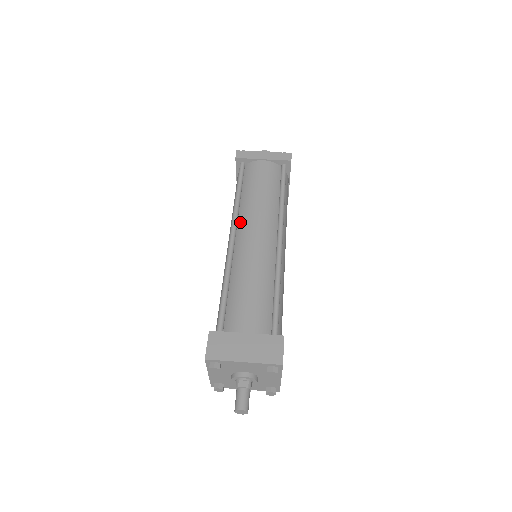
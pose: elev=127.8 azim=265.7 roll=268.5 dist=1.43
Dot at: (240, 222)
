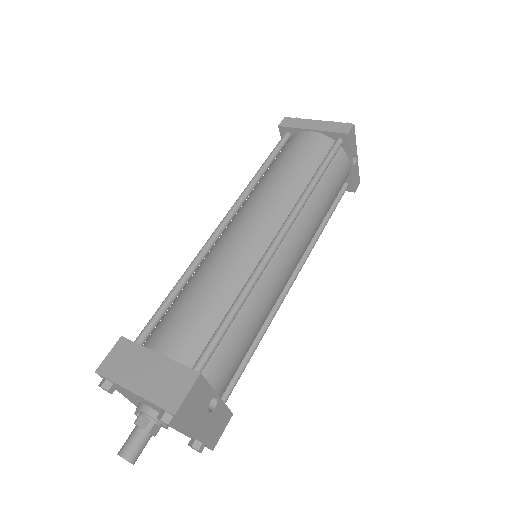
Dot at: (242, 206)
